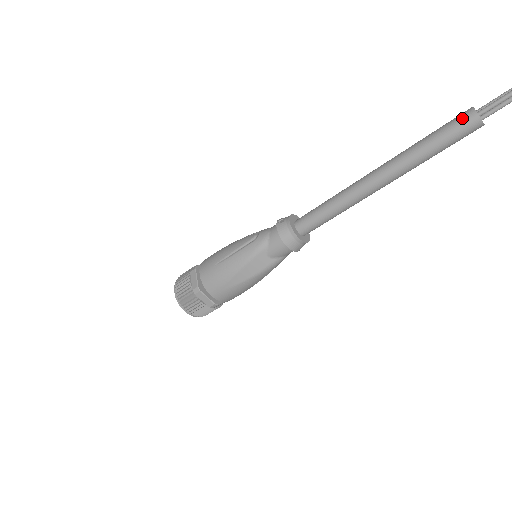
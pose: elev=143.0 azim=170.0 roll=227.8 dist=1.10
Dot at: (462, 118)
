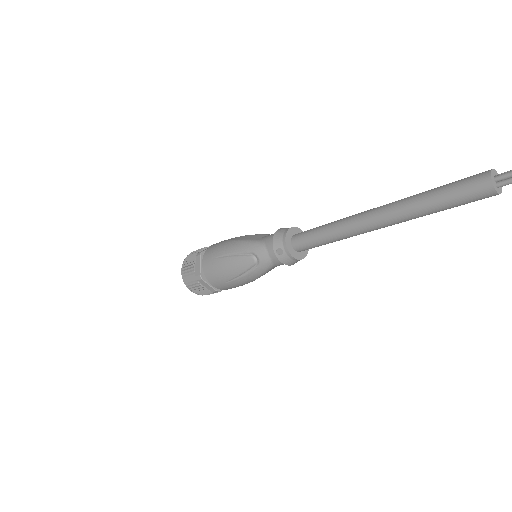
Dot at: (479, 196)
